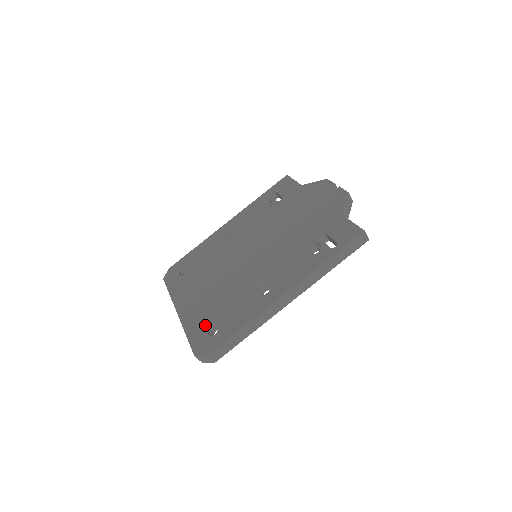
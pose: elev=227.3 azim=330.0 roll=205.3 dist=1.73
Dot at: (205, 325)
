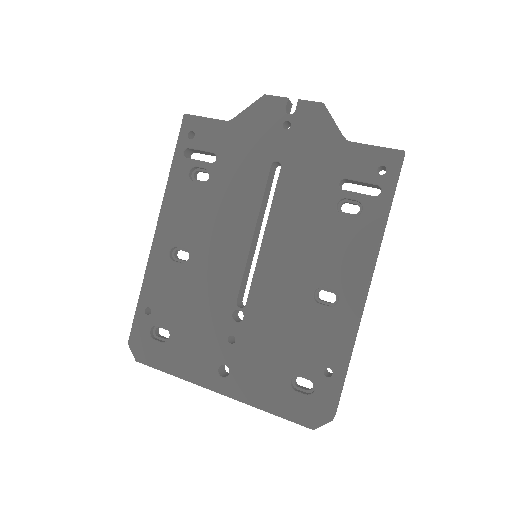
Dot at: (286, 386)
